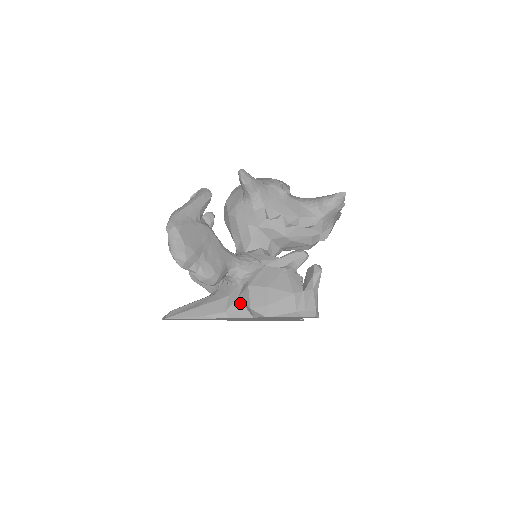
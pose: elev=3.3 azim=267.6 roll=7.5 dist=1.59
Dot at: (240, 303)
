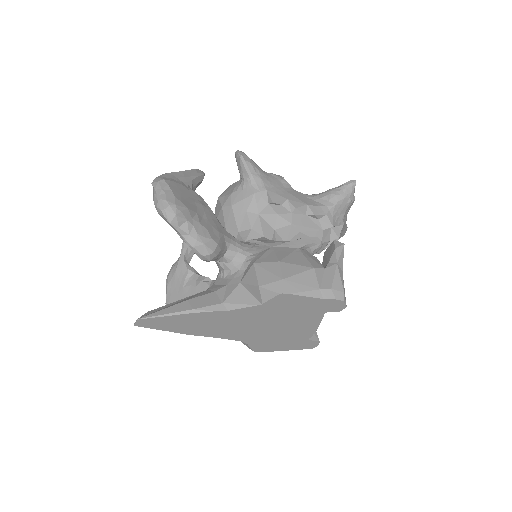
Dot at: (243, 289)
